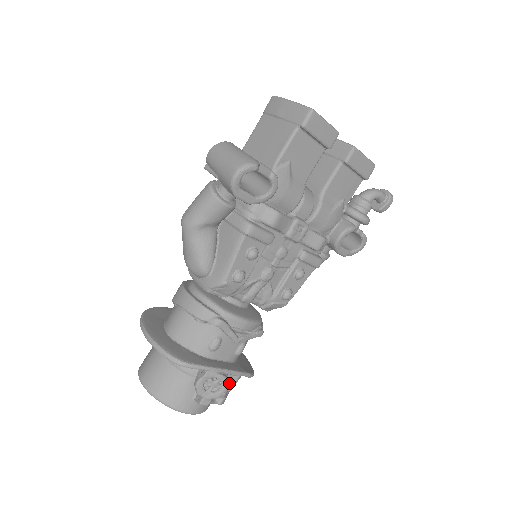
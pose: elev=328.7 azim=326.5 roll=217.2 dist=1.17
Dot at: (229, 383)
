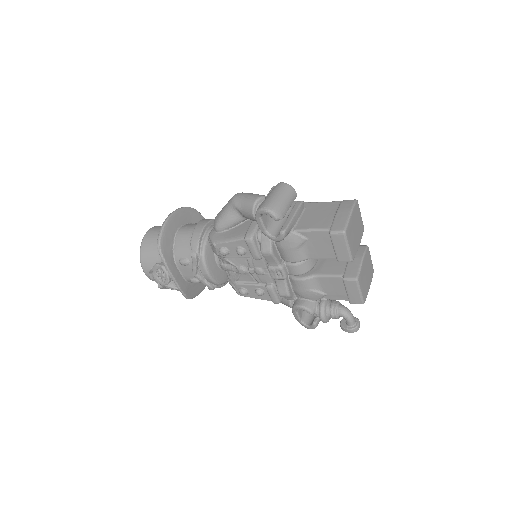
Dot at: (170, 285)
